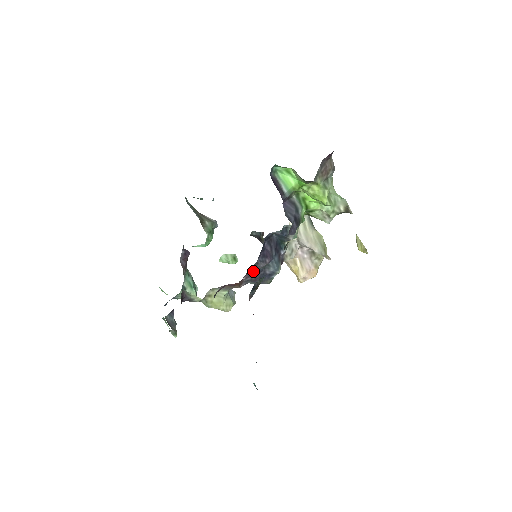
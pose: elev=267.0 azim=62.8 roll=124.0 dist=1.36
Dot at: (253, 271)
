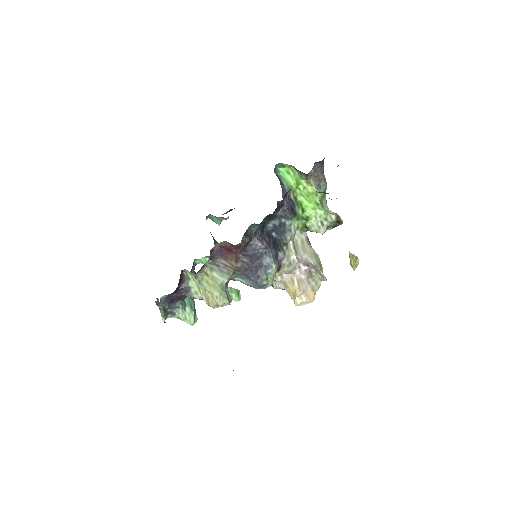
Dot at: (250, 253)
